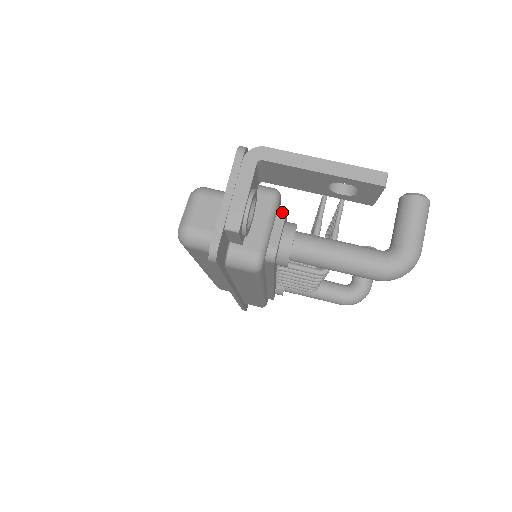
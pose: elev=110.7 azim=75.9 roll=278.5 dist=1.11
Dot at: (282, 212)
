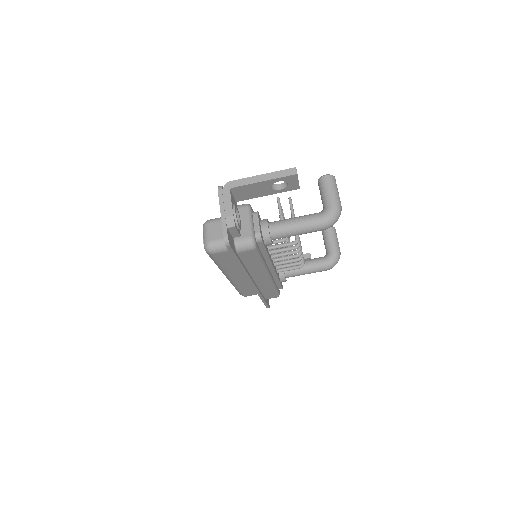
Dot at: (255, 214)
